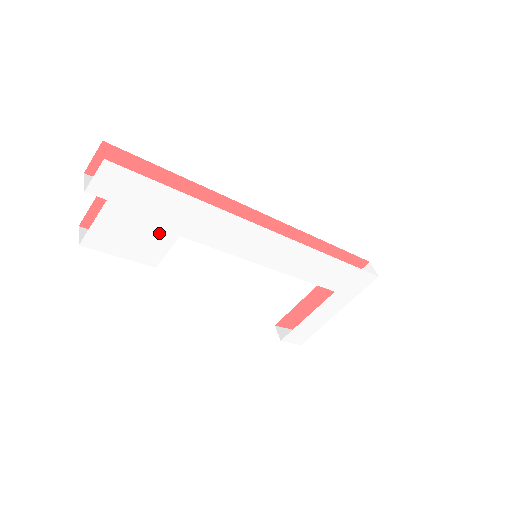
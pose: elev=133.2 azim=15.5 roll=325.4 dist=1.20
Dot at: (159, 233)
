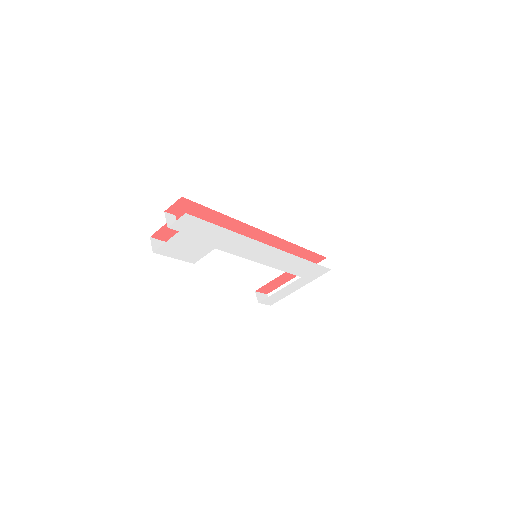
Dot at: (203, 247)
